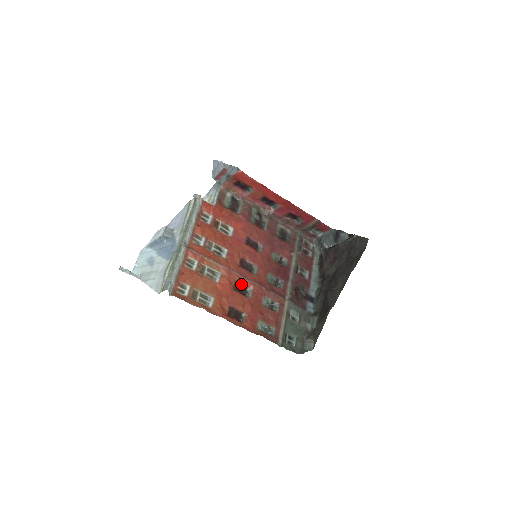
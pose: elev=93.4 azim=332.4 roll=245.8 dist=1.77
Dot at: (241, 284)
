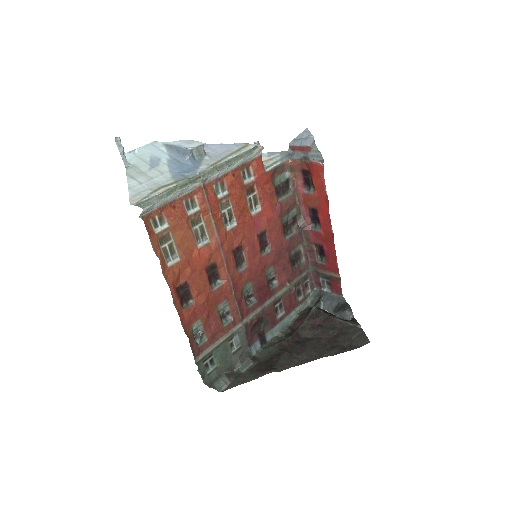
Dot at: (218, 269)
